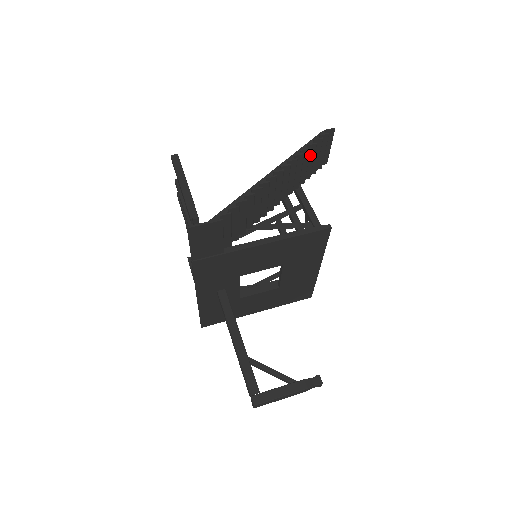
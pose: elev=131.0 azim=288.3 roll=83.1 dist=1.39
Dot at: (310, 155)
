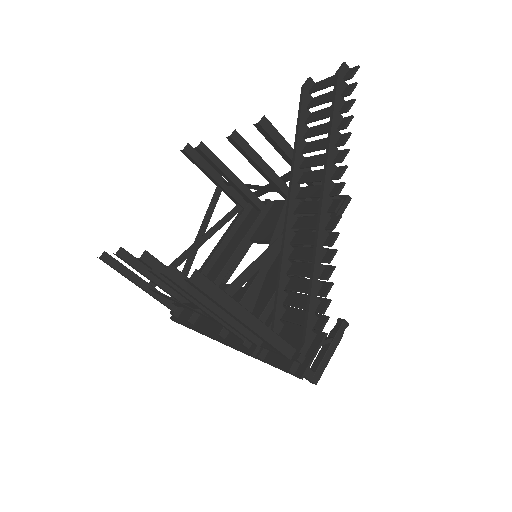
Dot at: occluded
